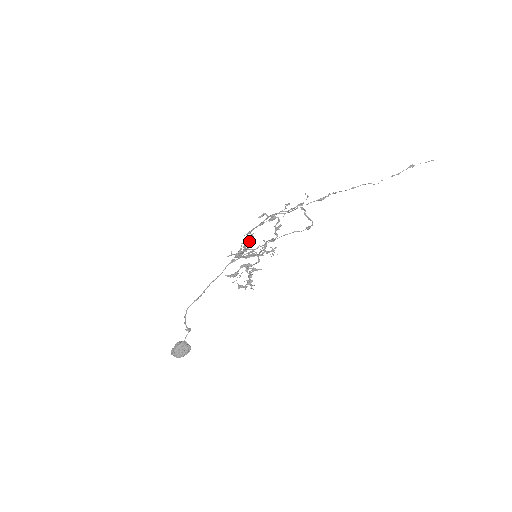
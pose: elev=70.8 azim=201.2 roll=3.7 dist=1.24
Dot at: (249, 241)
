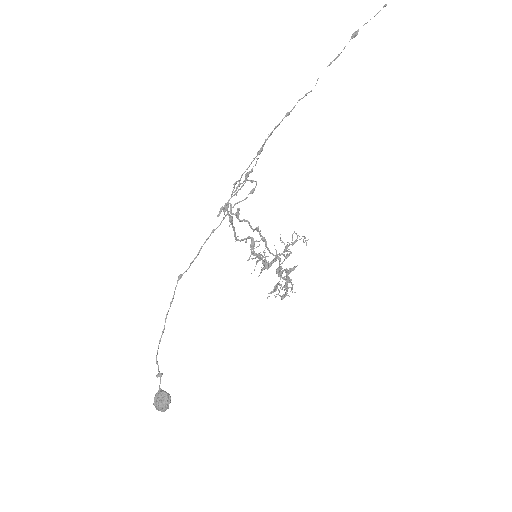
Dot at: (252, 245)
